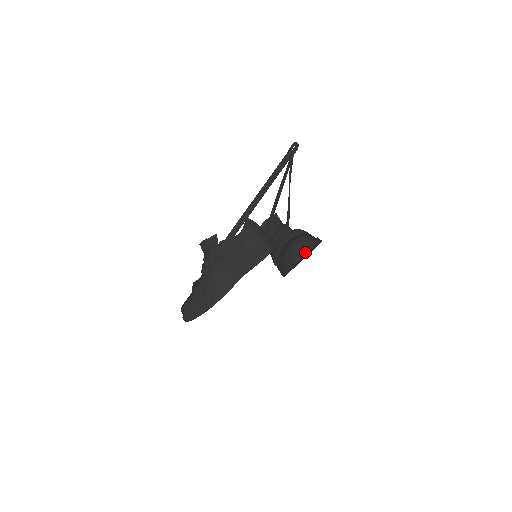
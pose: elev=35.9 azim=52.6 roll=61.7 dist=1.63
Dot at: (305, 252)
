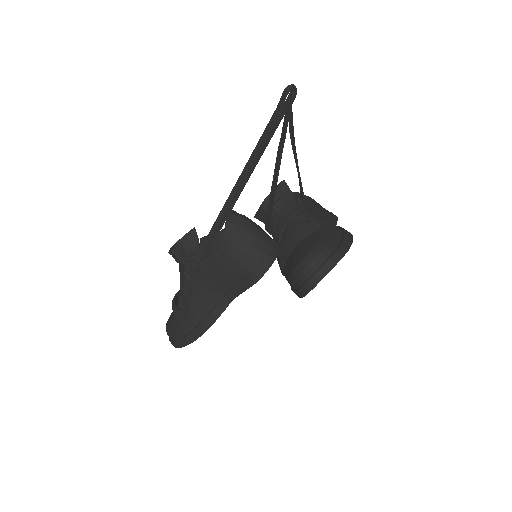
Dot at: (320, 279)
